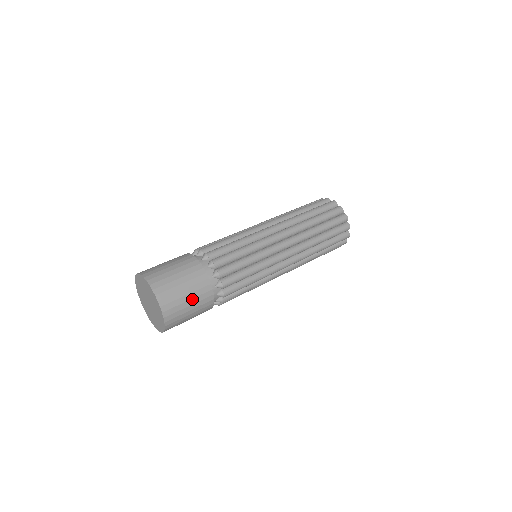
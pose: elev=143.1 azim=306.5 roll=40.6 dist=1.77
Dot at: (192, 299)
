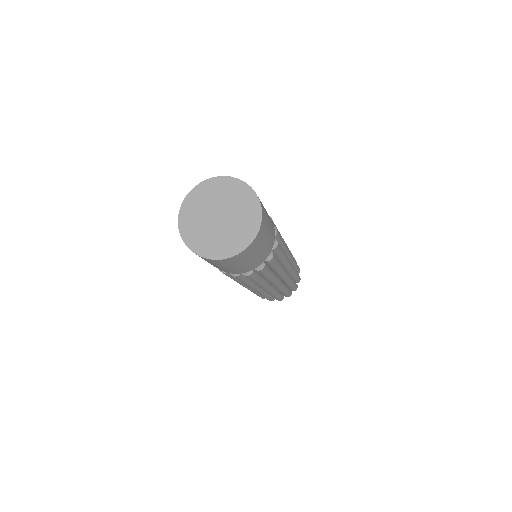
Dot at: (264, 248)
